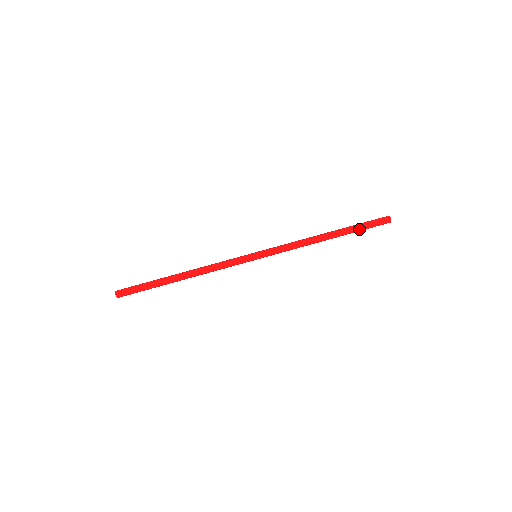
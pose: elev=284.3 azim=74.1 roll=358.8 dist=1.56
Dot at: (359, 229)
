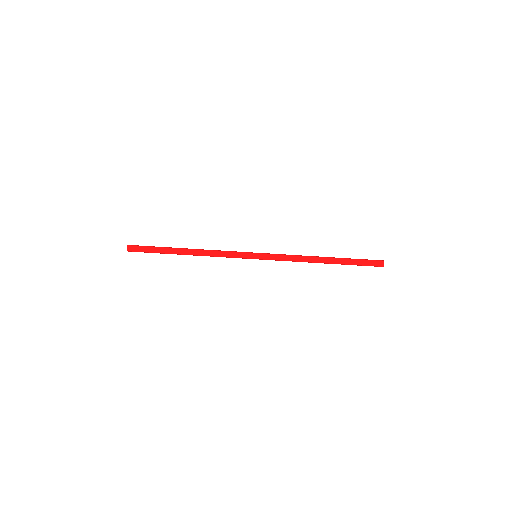
Dot at: occluded
